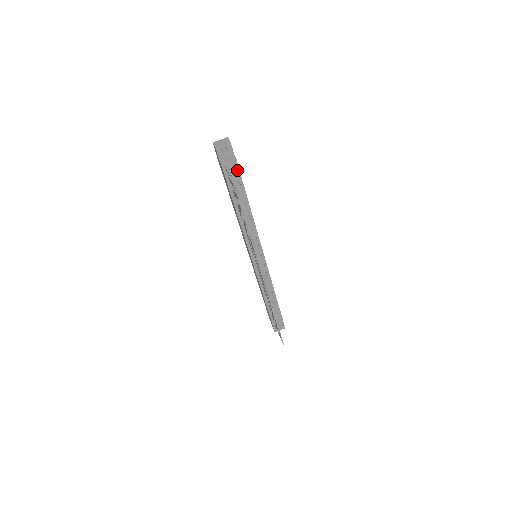
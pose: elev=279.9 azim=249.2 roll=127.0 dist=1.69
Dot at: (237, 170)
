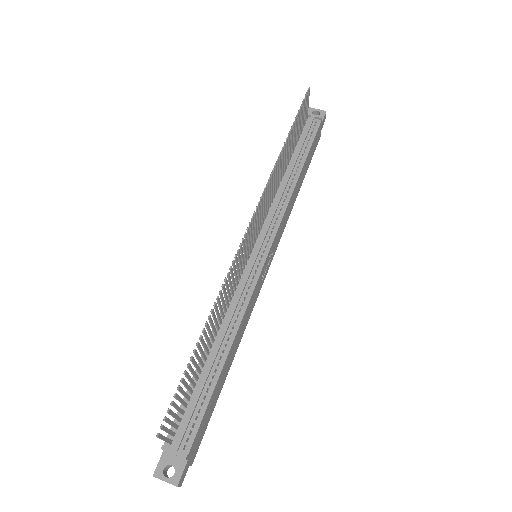
Dot at: (315, 130)
